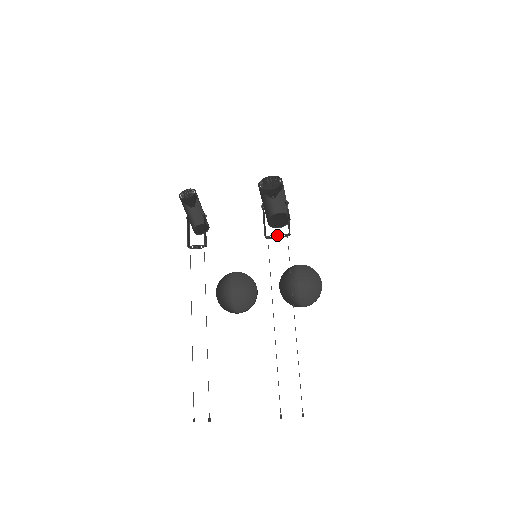
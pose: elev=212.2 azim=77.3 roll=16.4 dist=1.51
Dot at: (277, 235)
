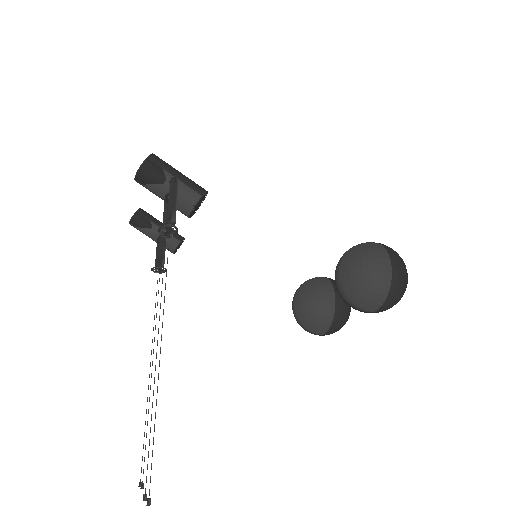
Dot at: (164, 230)
